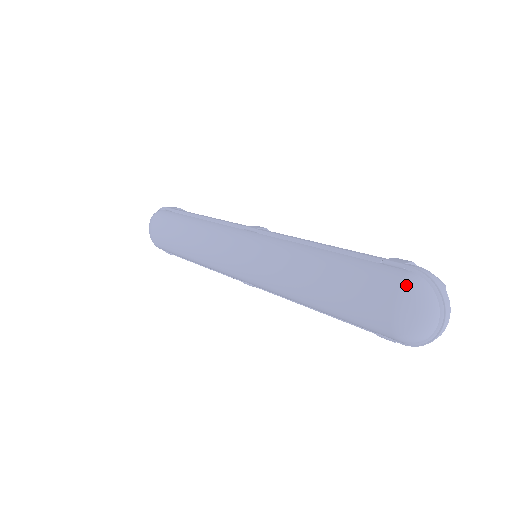
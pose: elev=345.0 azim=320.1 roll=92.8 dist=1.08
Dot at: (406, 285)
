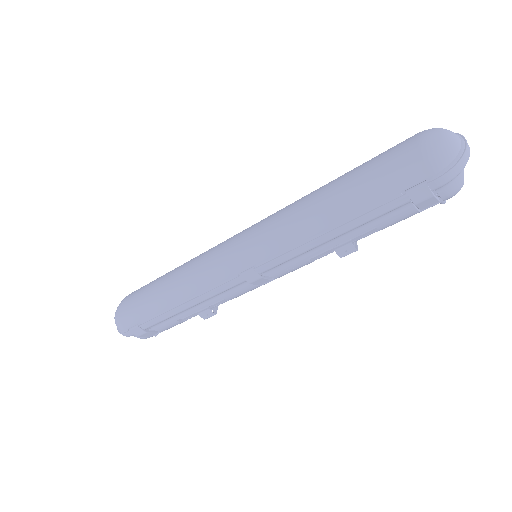
Dot at: (423, 131)
